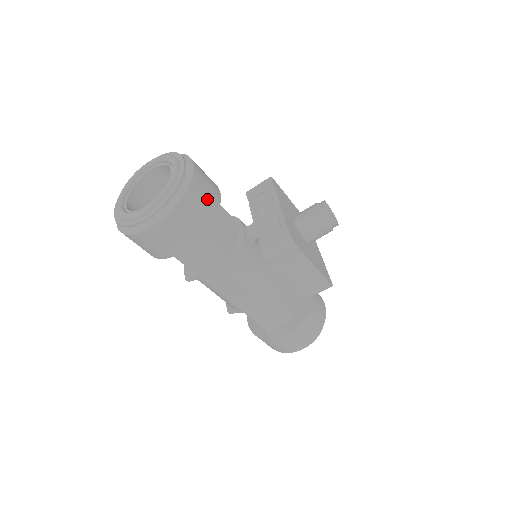
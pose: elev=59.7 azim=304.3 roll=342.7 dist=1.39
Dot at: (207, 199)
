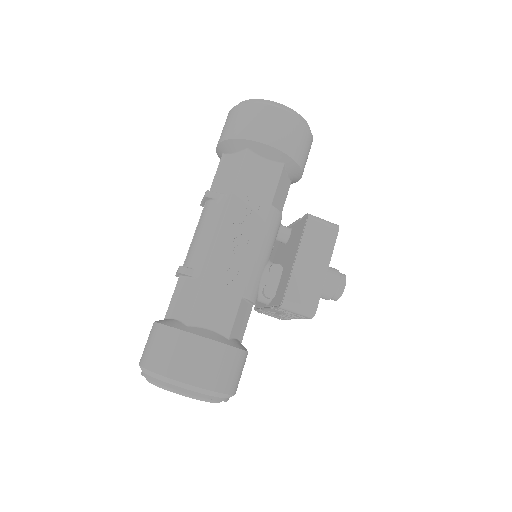
Dot at: (306, 157)
